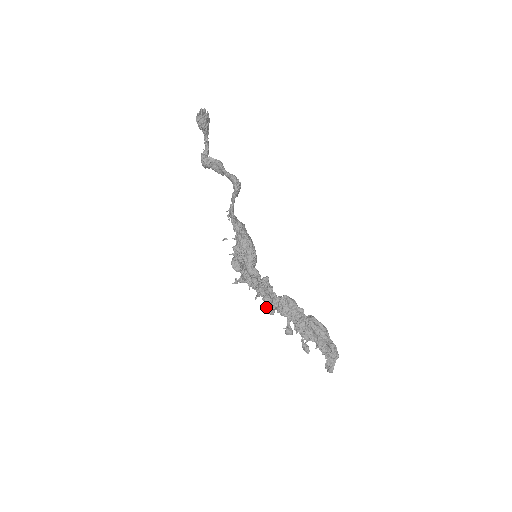
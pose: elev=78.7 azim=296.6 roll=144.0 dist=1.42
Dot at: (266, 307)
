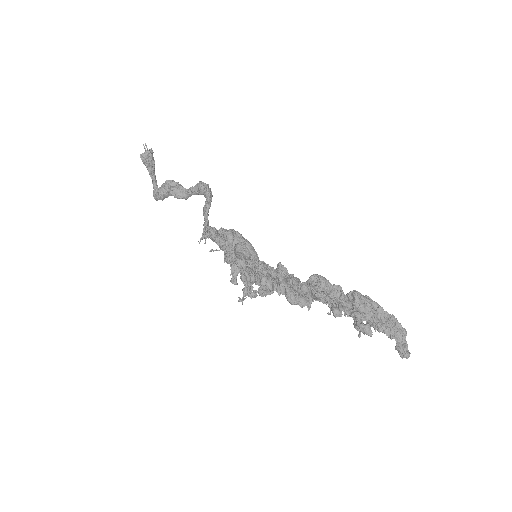
Dot at: (297, 290)
